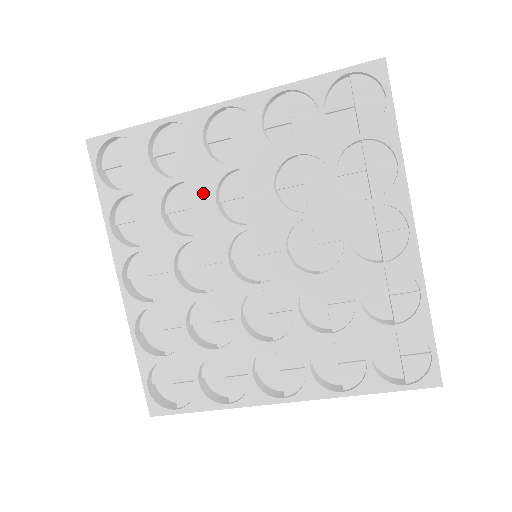
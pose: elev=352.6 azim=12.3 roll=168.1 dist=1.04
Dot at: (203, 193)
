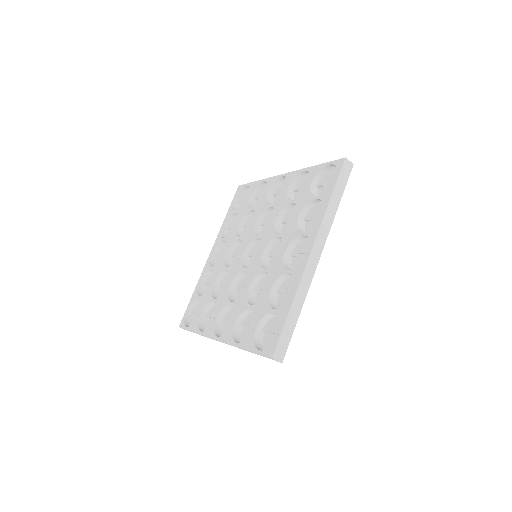
Dot at: occluded
